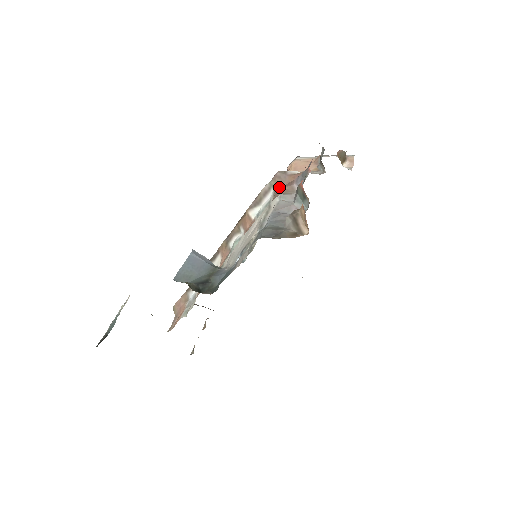
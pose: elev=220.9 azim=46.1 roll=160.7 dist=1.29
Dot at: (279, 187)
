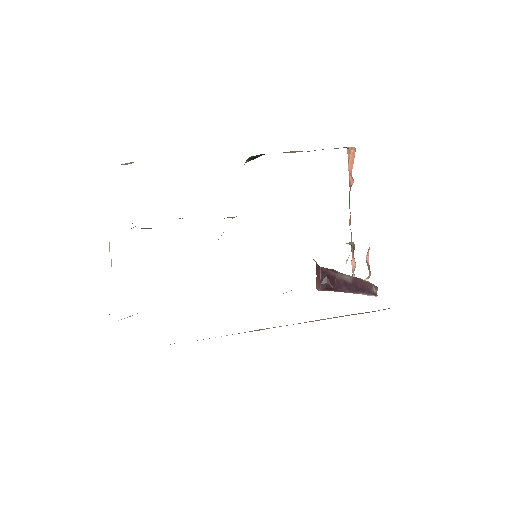
Dot at: occluded
